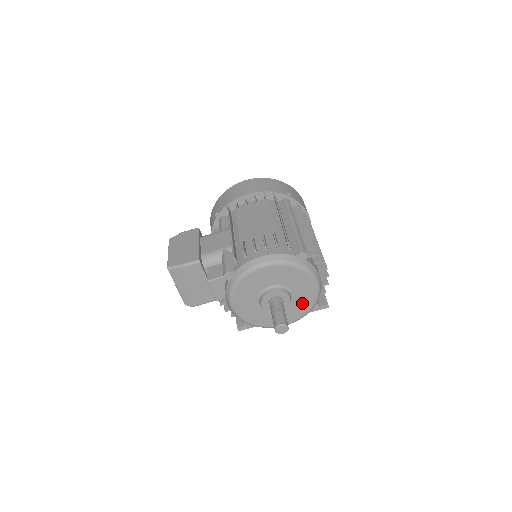
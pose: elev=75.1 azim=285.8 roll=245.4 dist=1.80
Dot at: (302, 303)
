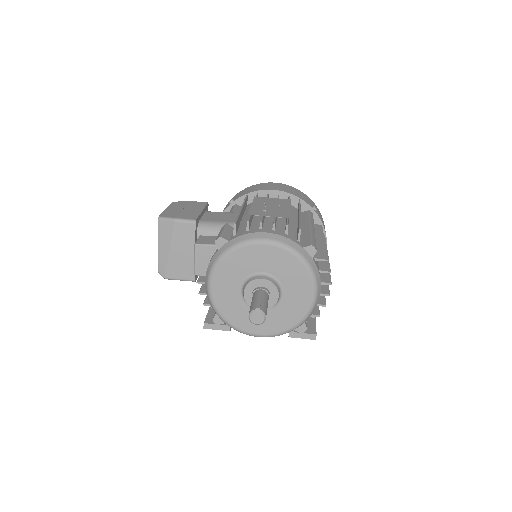
Dot at: (289, 312)
